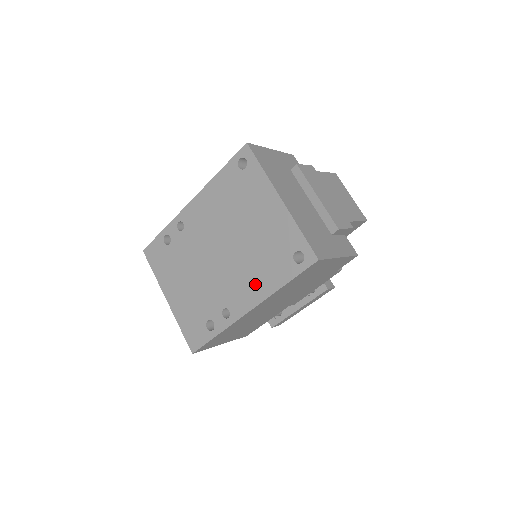
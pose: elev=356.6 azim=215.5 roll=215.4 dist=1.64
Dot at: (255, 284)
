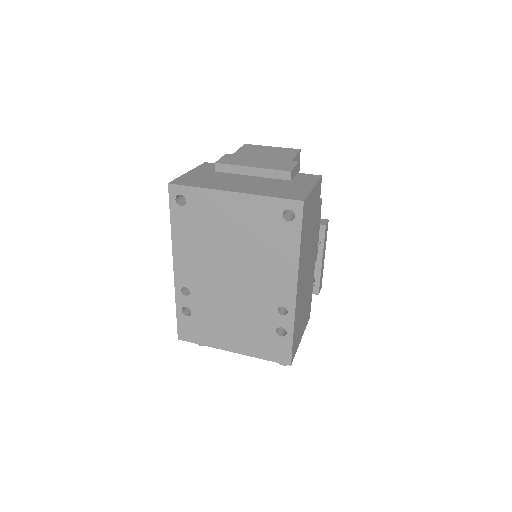
Dot at: (280, 268)
